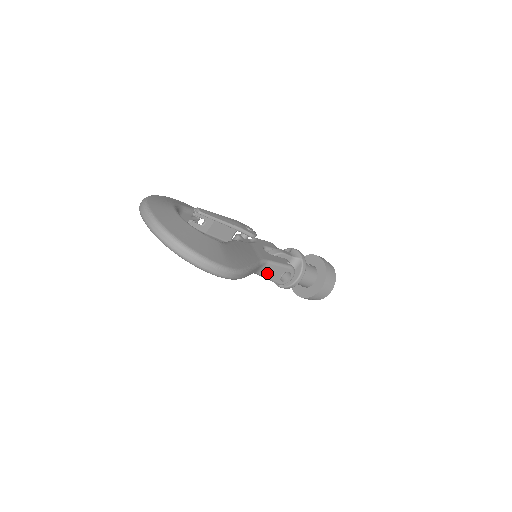
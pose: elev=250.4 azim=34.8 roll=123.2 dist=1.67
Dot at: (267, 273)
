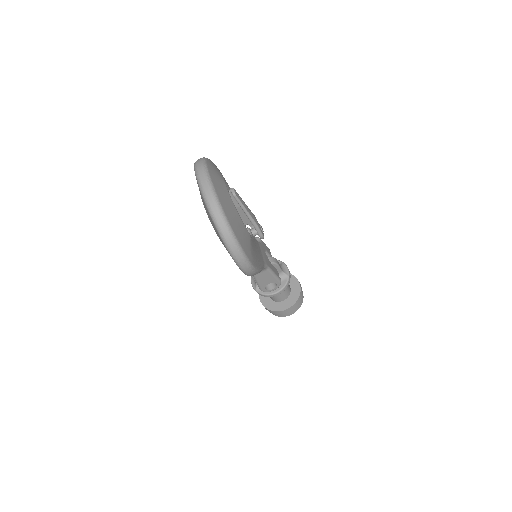
Dot at: (260, 277)
